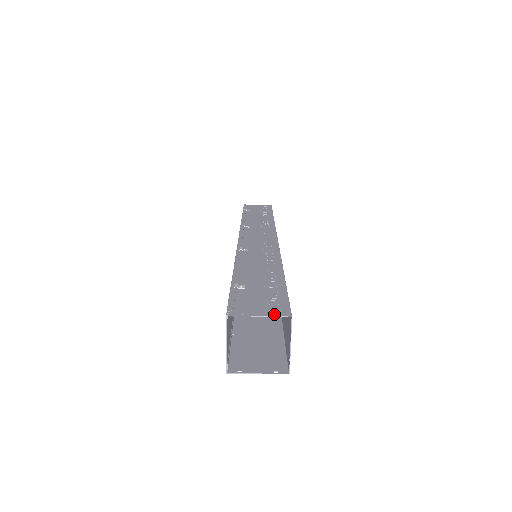
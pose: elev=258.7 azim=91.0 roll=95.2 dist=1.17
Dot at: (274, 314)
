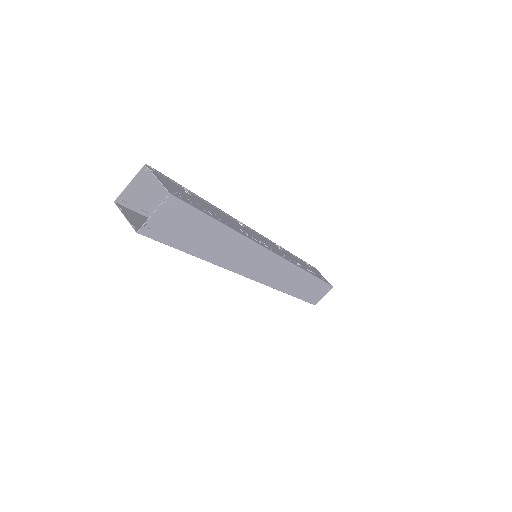
Dot at: (166, 186)
